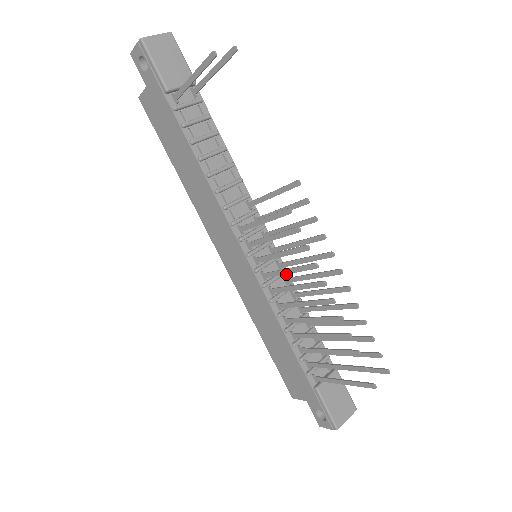
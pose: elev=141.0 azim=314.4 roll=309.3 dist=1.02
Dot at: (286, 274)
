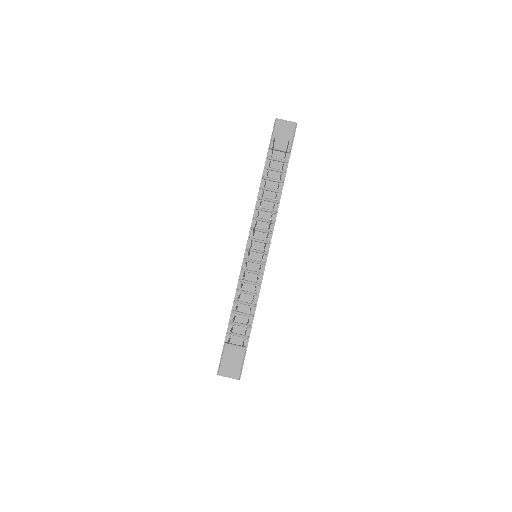
Dot at: (261, 276)
